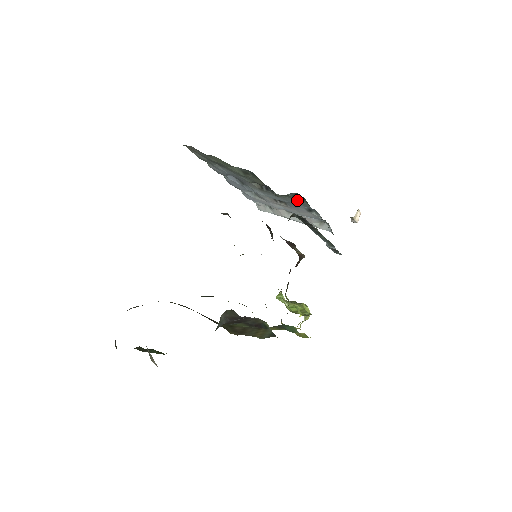
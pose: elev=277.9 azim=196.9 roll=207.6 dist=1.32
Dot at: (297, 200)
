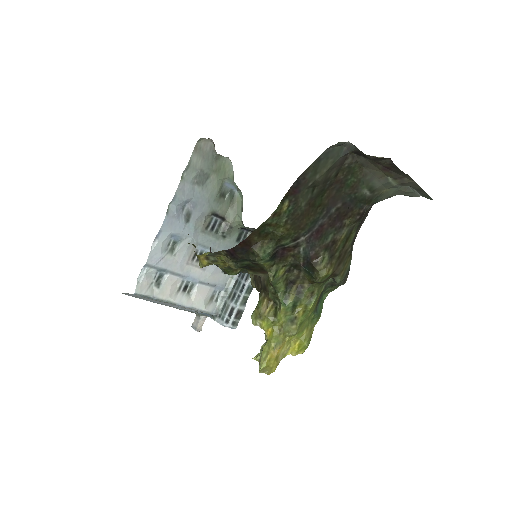
Dot at: (234, 244)
